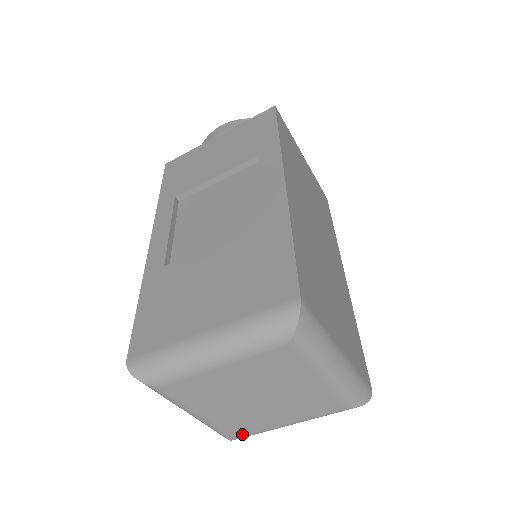
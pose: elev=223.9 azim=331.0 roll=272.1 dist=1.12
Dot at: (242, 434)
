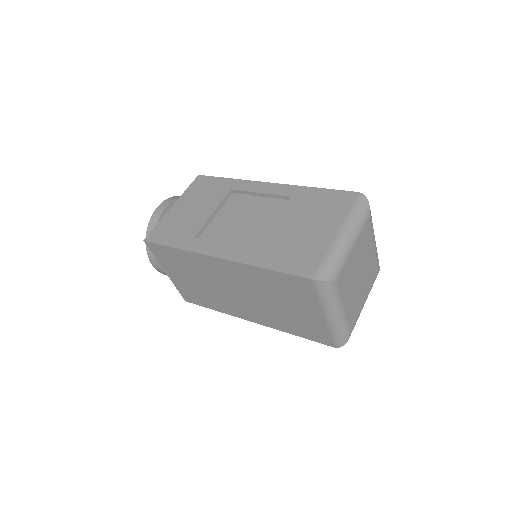
Dot at: (354, 325)
